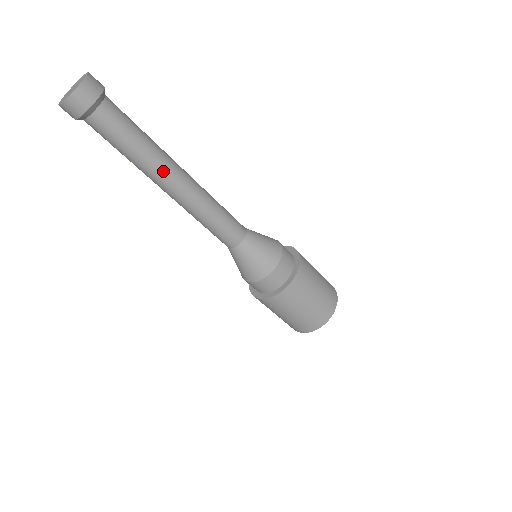
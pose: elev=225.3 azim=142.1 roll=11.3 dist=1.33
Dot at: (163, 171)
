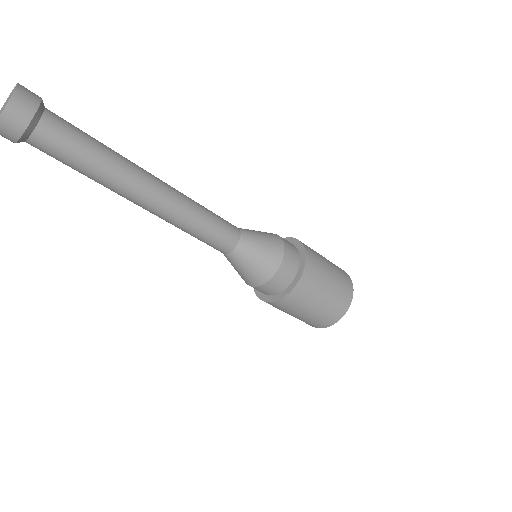
Dot at: (136, 175)
